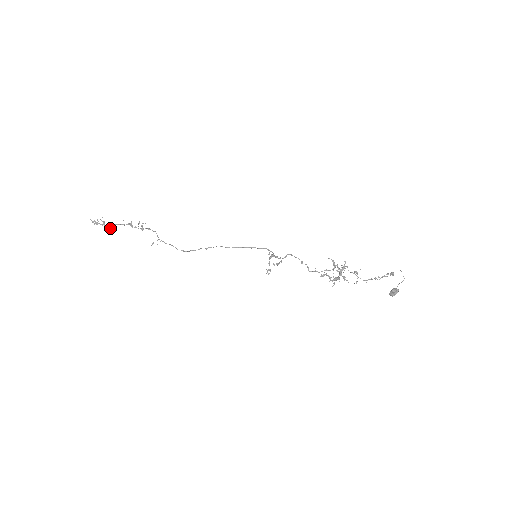
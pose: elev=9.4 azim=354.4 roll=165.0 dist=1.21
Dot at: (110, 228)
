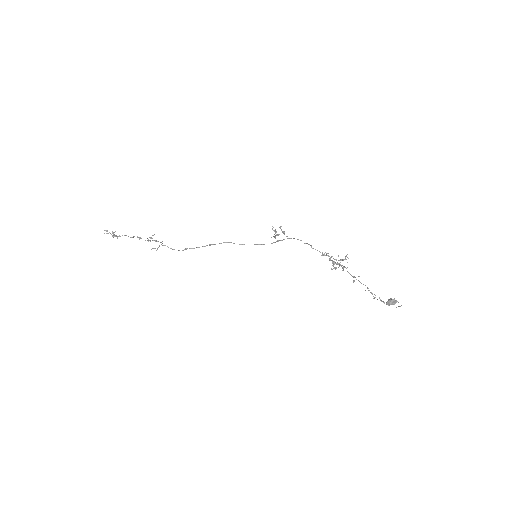
Dot at: occluded
